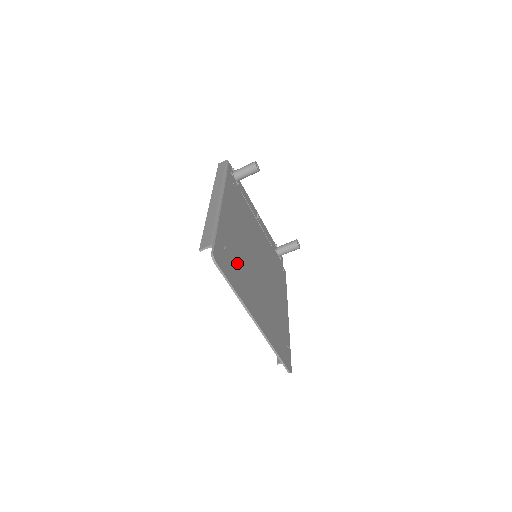
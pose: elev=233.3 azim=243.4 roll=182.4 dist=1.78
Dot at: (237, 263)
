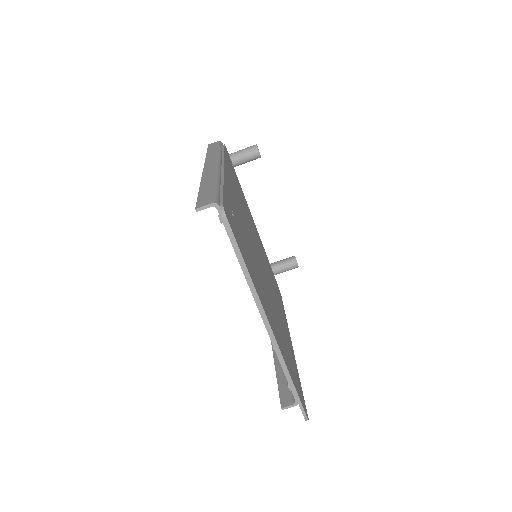
Dot at: (245, 242)
